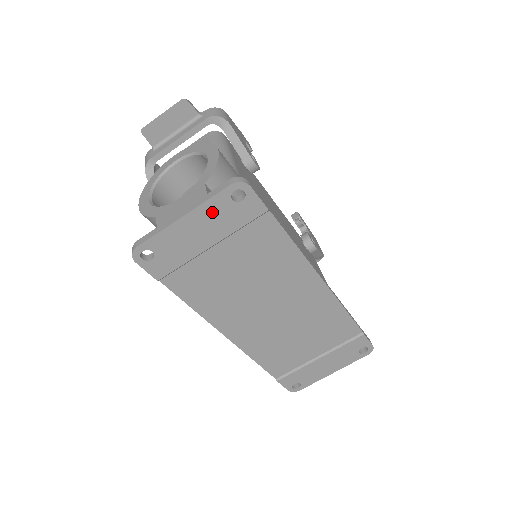
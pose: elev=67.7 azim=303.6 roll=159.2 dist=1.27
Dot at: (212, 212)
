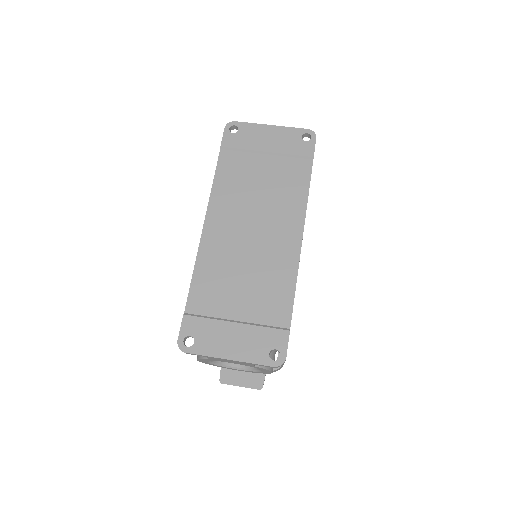
Dot at: (286, 135)
